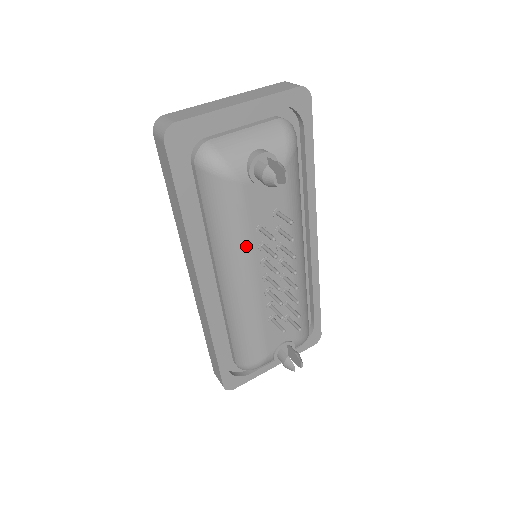
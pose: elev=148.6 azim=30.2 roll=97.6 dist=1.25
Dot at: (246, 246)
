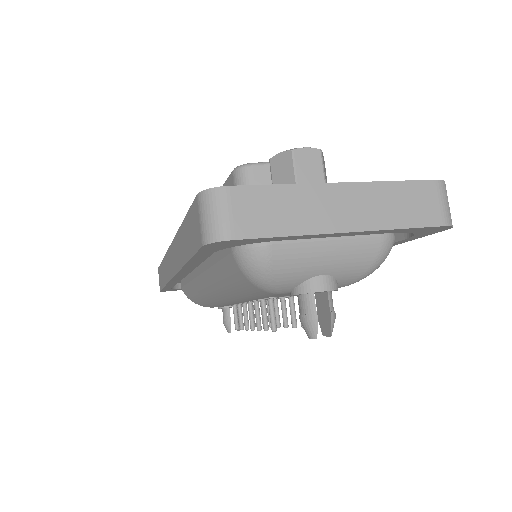
Dot at: (244, 299)
